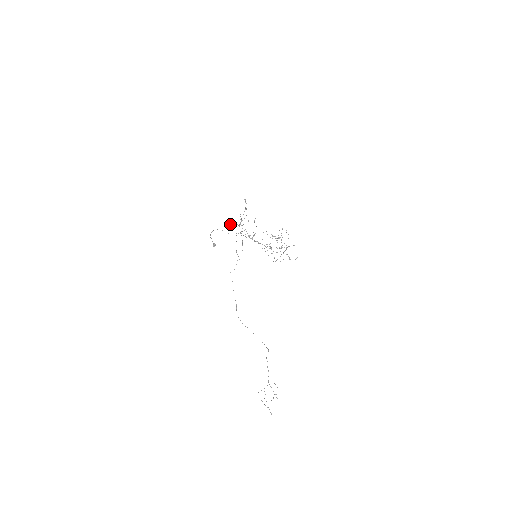
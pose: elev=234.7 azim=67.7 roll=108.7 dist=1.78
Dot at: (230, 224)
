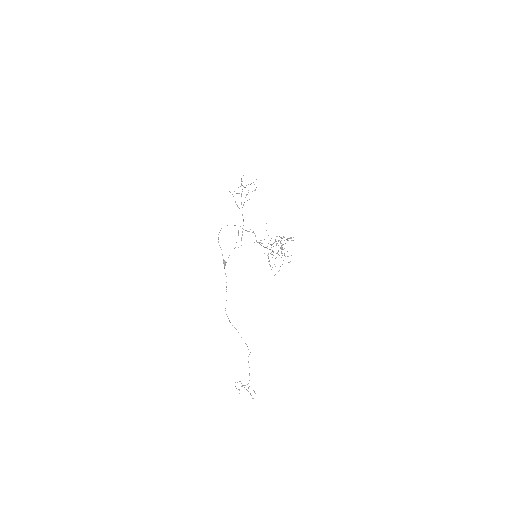
Dot at: (229, 191)
